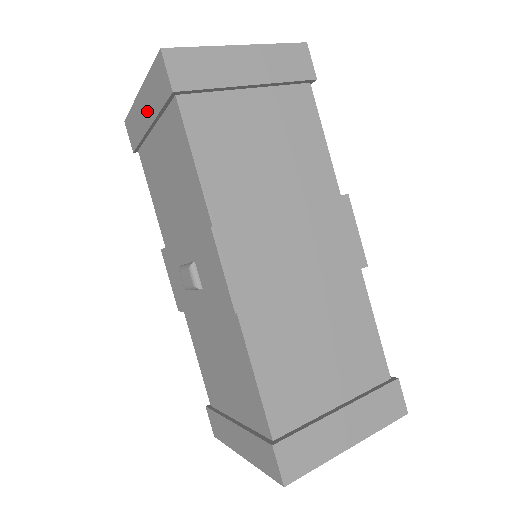
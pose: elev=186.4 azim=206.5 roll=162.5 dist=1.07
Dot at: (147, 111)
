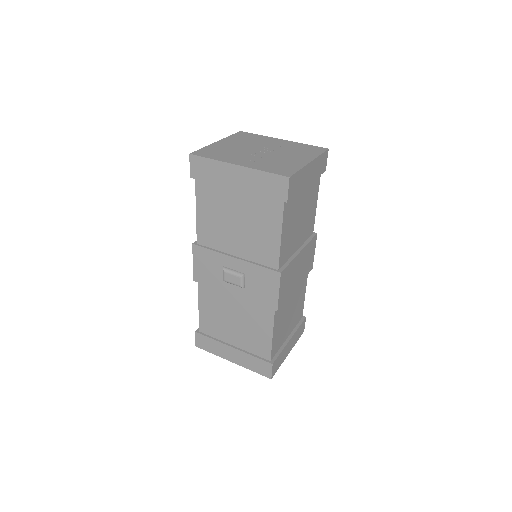
Dot at: (240, 181)
